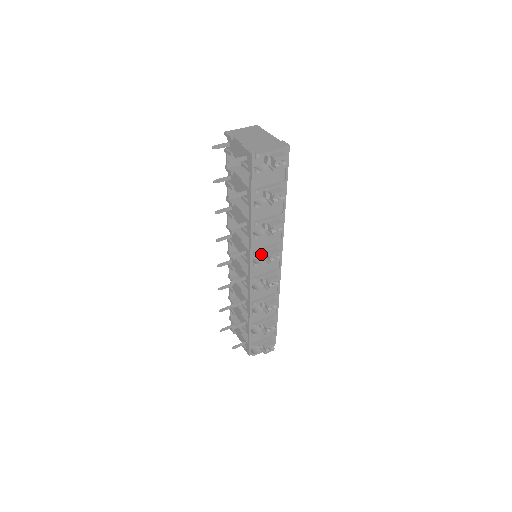
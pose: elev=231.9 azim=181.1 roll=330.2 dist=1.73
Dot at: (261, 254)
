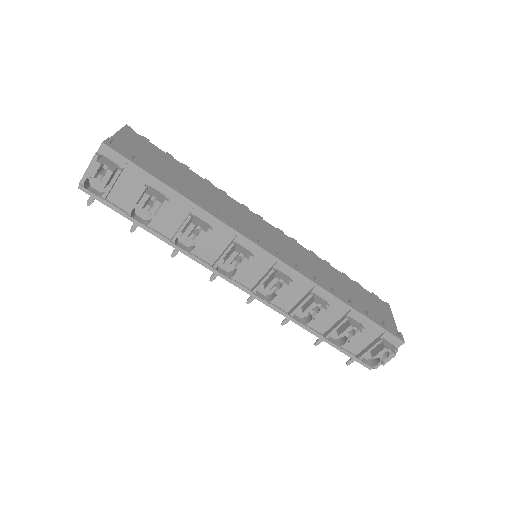
Dot at: occluded
